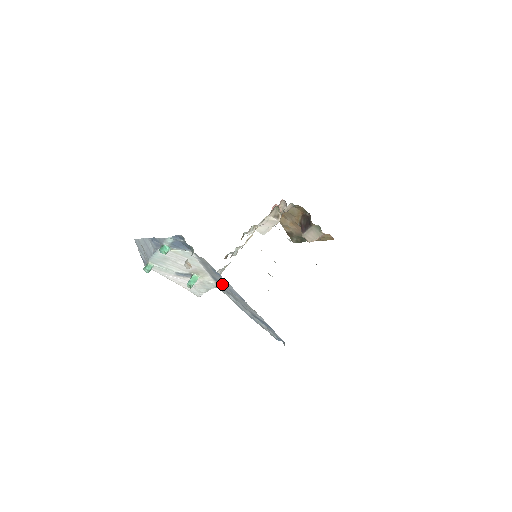
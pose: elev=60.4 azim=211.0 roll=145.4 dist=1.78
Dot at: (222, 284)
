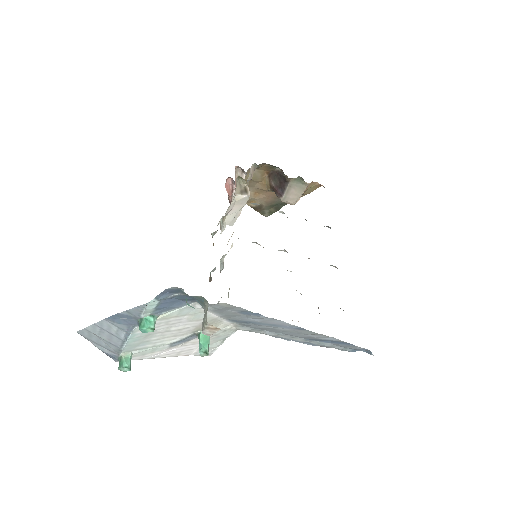
Dot at: (253, 323)
